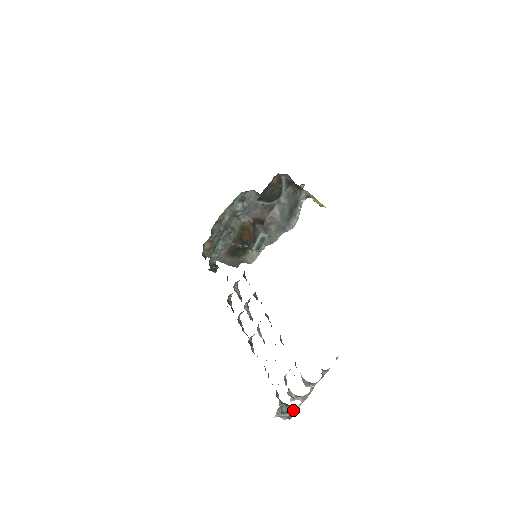
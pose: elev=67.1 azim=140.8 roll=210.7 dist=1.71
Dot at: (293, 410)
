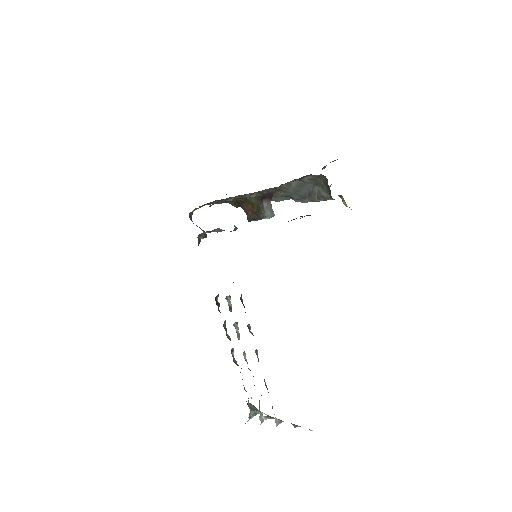
Dot at: (258, 413)
